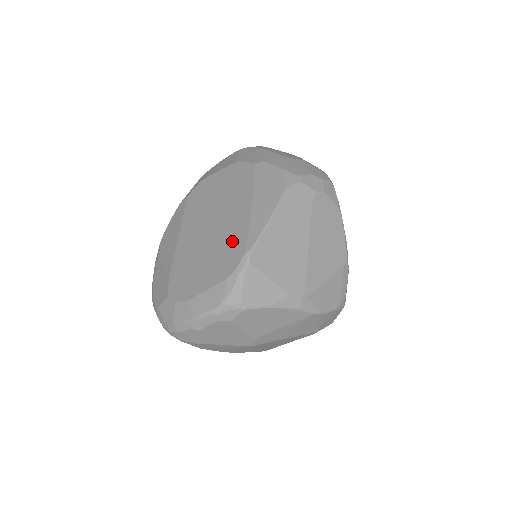
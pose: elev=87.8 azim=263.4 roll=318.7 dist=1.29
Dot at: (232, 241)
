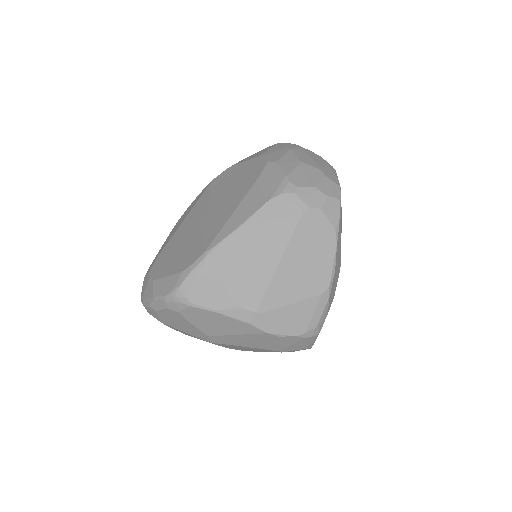
Dot at: (206, 236)
